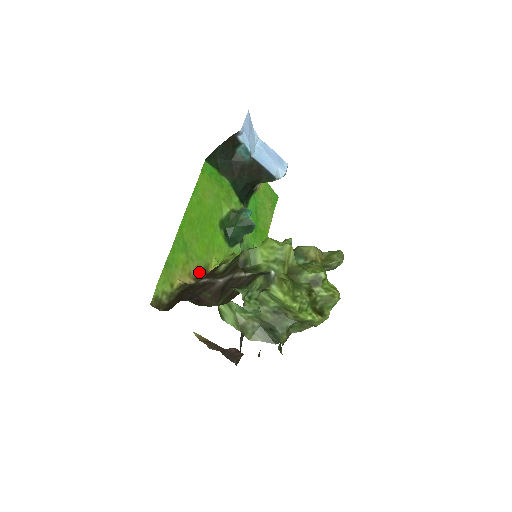
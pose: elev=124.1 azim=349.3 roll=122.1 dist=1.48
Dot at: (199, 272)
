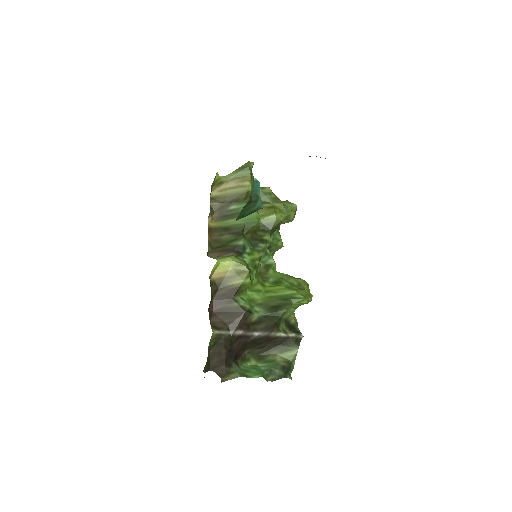
Dot at: (211, 293)
